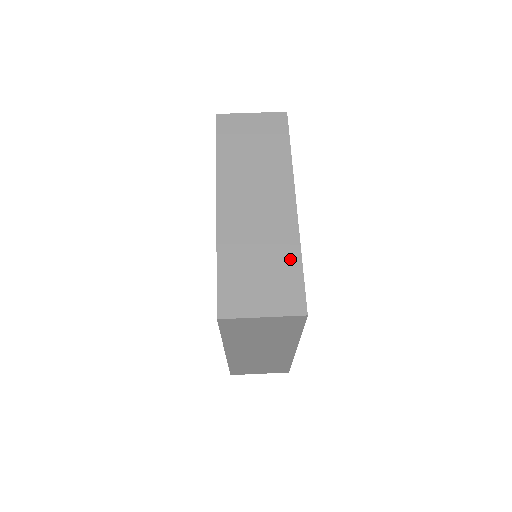
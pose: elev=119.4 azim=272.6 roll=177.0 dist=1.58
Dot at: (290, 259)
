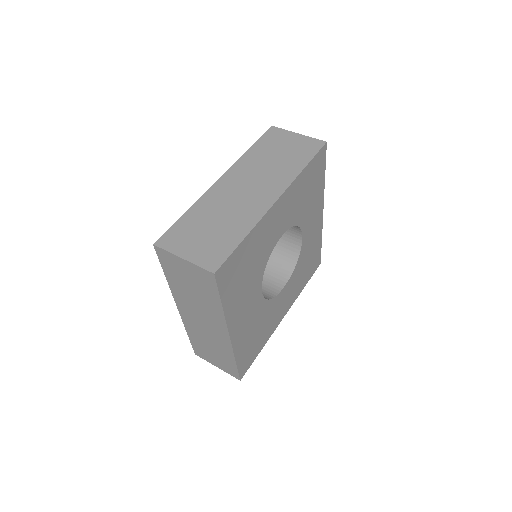
Dot at: (237, 233)
